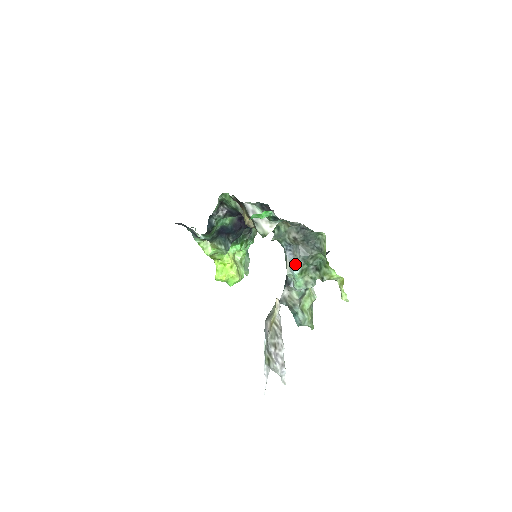
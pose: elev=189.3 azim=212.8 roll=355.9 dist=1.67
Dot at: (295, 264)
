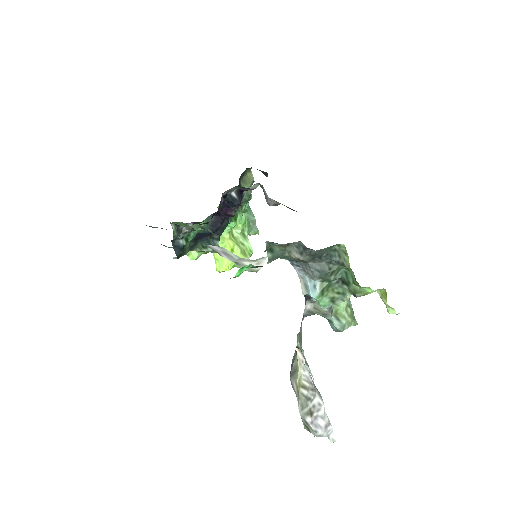
Dot at: (310, 284)
